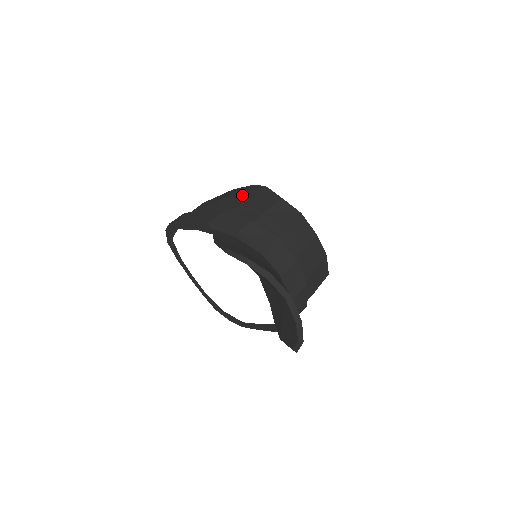
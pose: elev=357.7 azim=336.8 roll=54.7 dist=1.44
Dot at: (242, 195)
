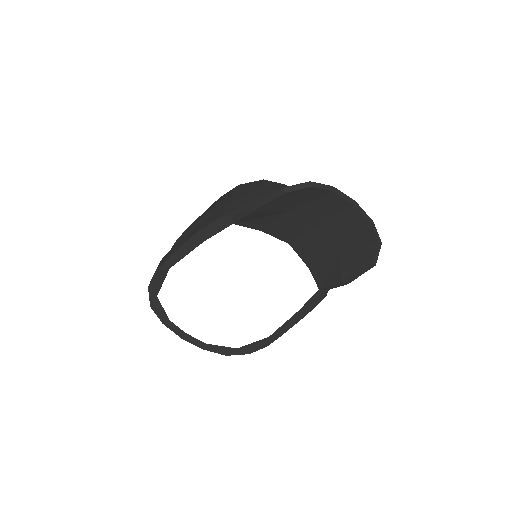
Dot at: (223, 199)
